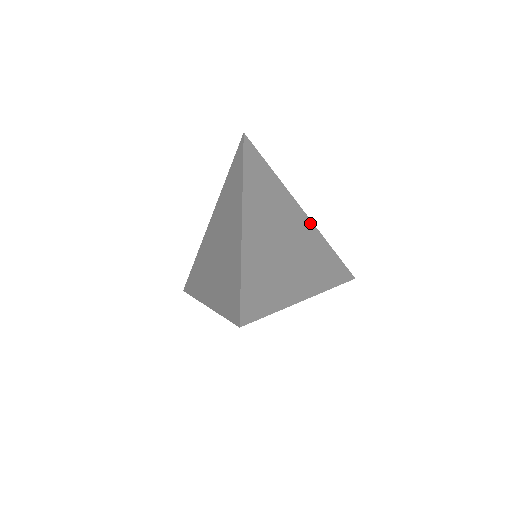
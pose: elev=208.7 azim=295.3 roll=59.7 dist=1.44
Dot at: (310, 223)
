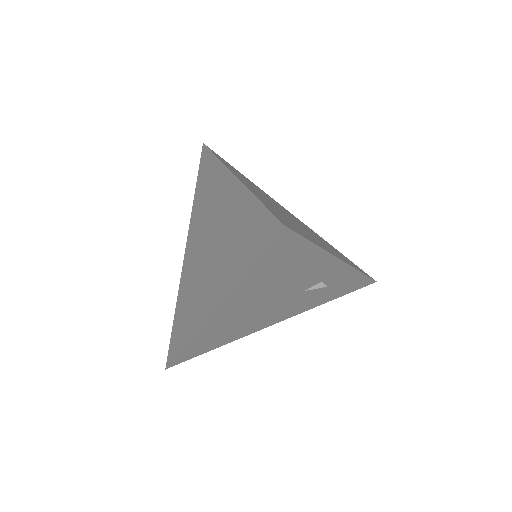
Dot at: (303, 223)
